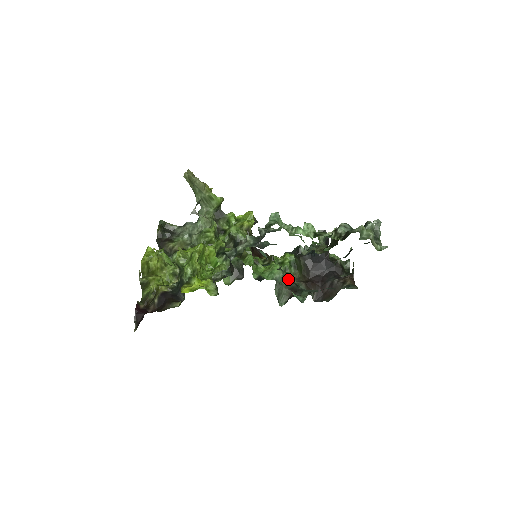
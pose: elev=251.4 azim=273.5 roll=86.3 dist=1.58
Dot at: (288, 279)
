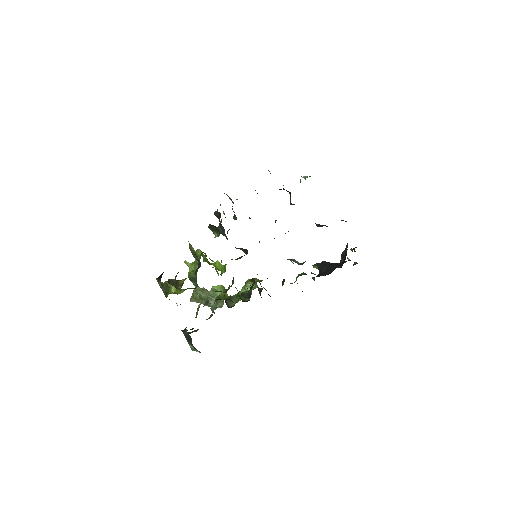
Dot at: occluded
